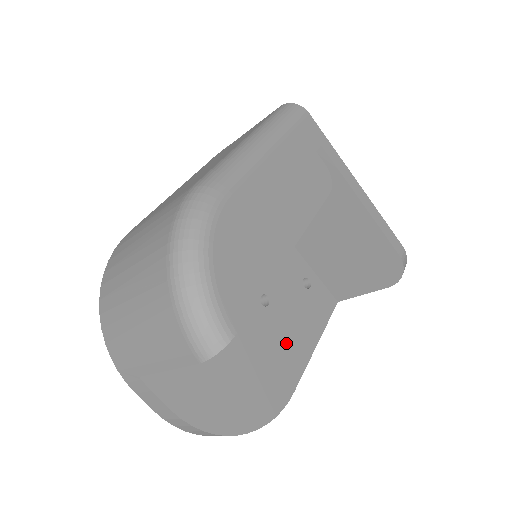
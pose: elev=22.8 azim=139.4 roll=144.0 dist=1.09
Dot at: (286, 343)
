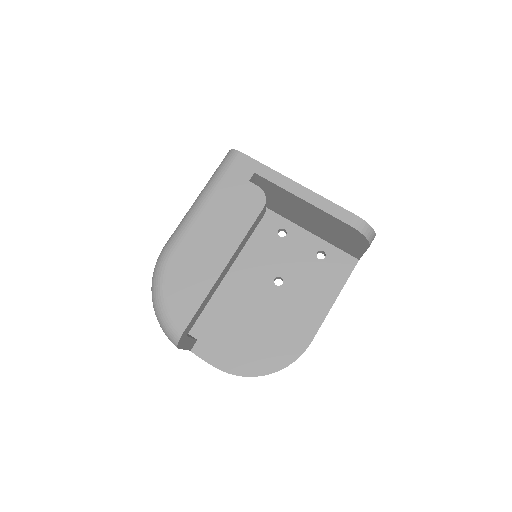
Dot at: (302, 307)
